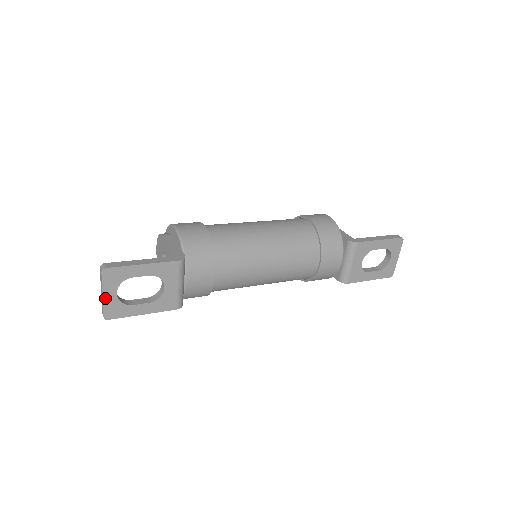
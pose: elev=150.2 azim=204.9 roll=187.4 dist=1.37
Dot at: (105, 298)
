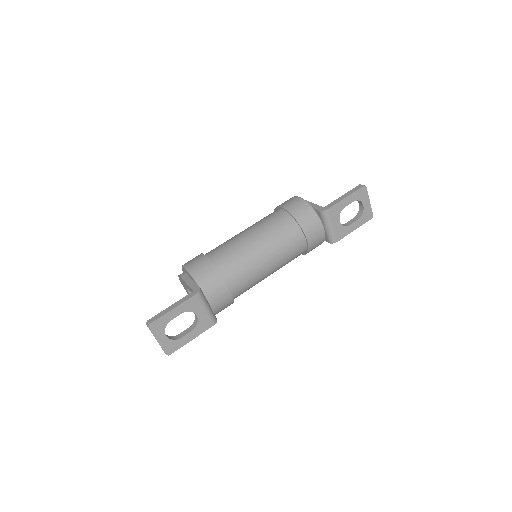
Dot at: (160, 342)
